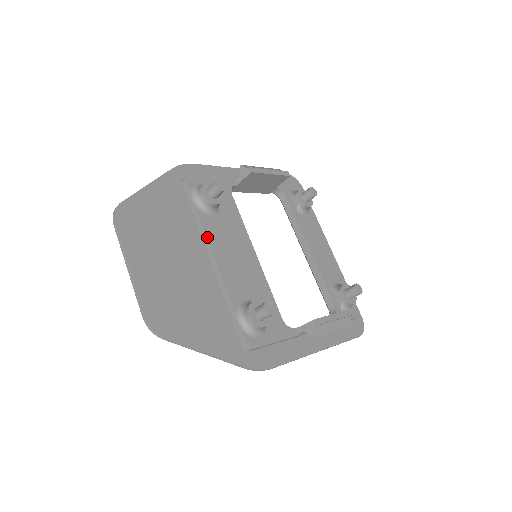
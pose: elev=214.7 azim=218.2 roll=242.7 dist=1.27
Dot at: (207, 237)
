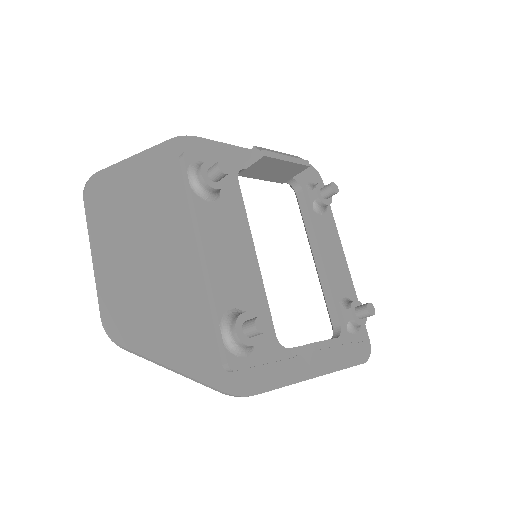
Dot at: (199, 227)
